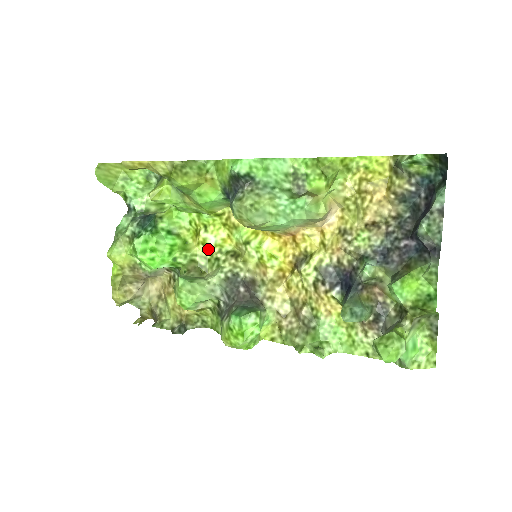
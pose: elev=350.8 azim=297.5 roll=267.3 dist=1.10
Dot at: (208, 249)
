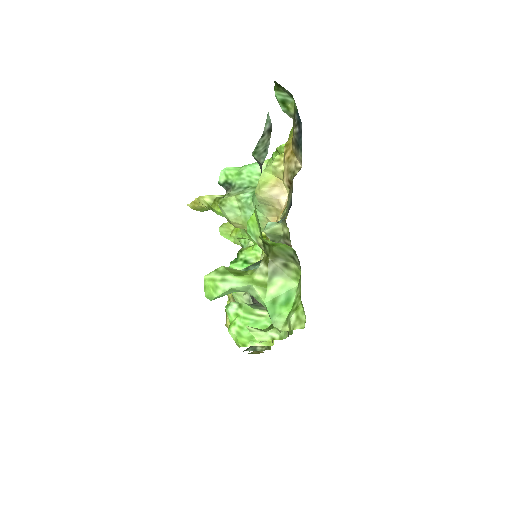
Dot at: occluded
